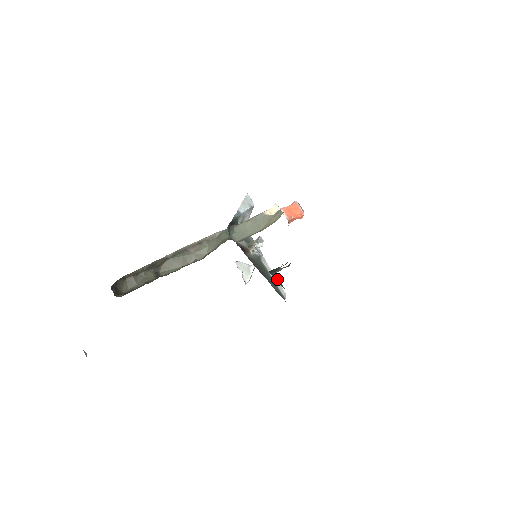
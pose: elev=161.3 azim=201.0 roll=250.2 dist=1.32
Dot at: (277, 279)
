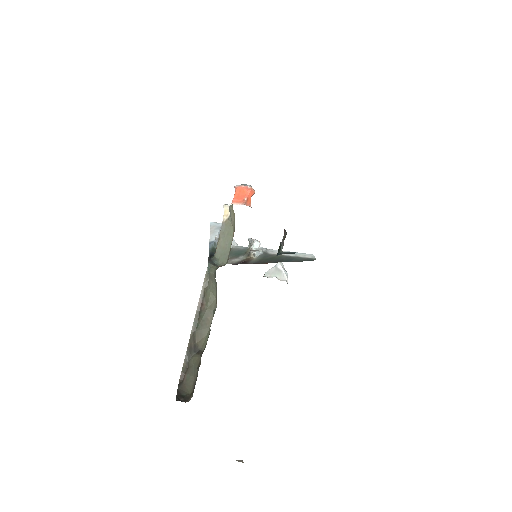
Dot at: (287, 253)
